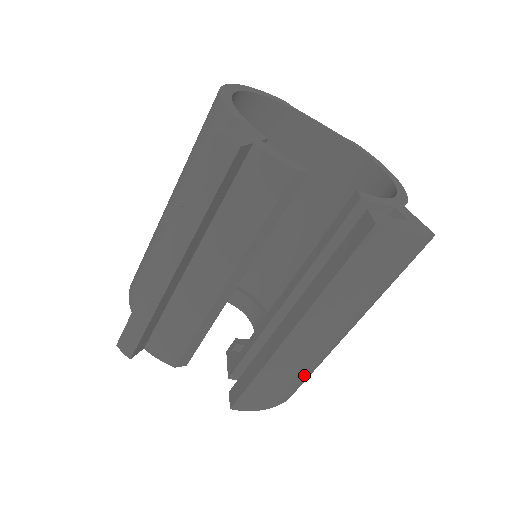
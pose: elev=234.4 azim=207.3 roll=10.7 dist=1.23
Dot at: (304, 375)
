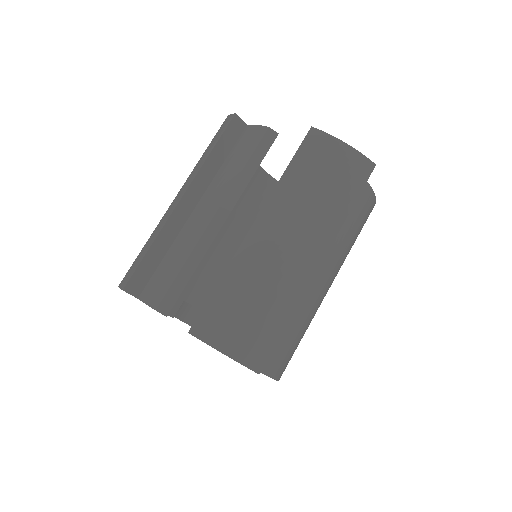
Dot at: (272, 313)
